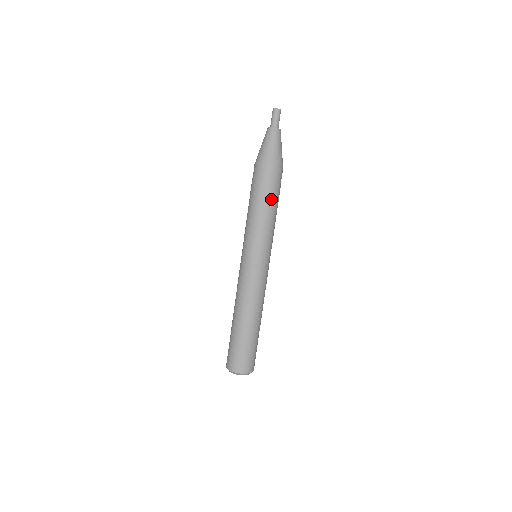
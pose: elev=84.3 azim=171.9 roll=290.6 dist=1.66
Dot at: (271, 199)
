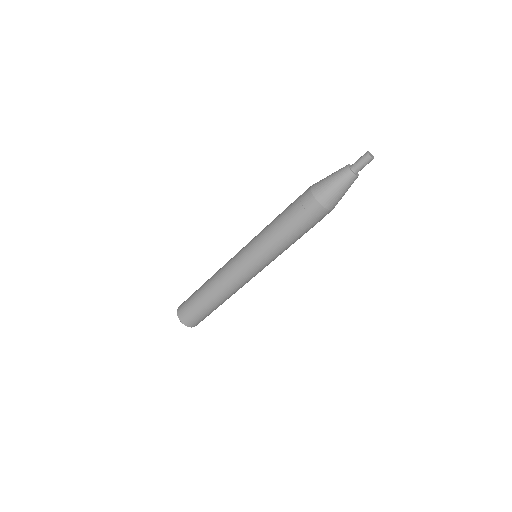
Dot at: occluded
